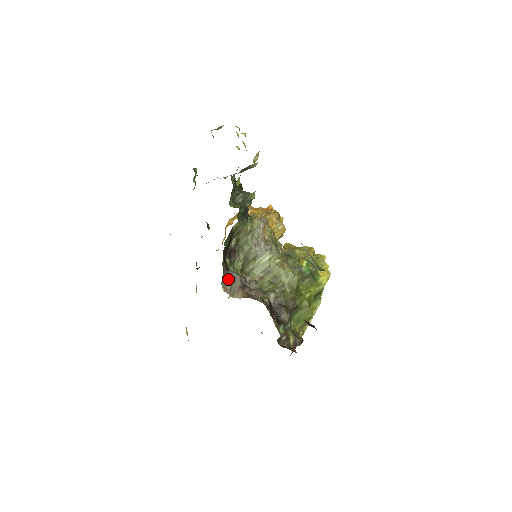
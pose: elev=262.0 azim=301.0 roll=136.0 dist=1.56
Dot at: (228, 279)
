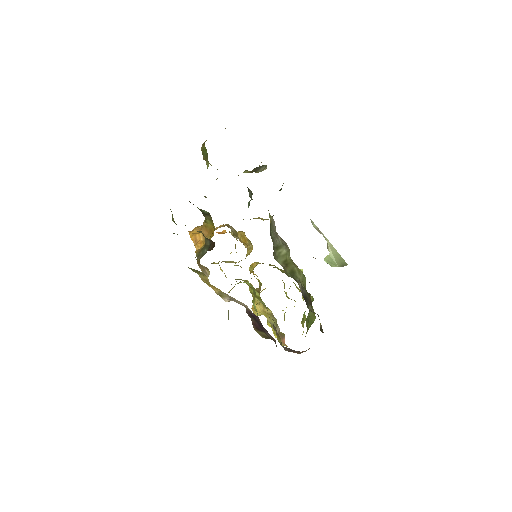
Dot at: occluded
